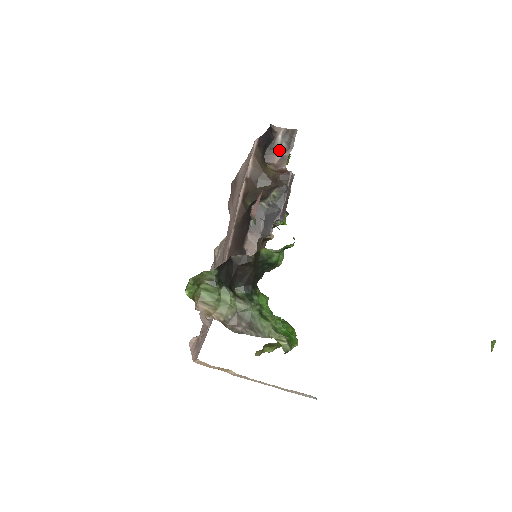
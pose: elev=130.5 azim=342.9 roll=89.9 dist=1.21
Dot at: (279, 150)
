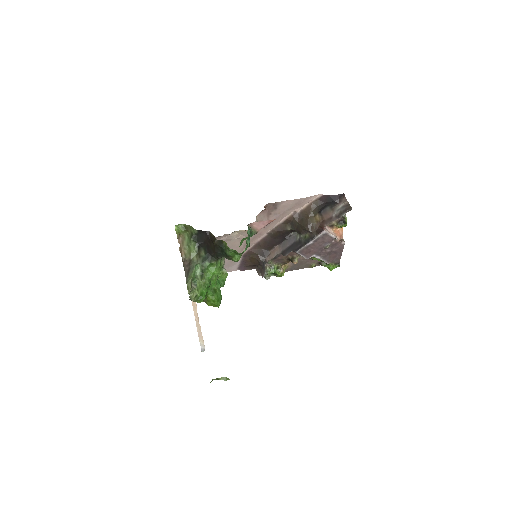
Dot at: (334, 213)
